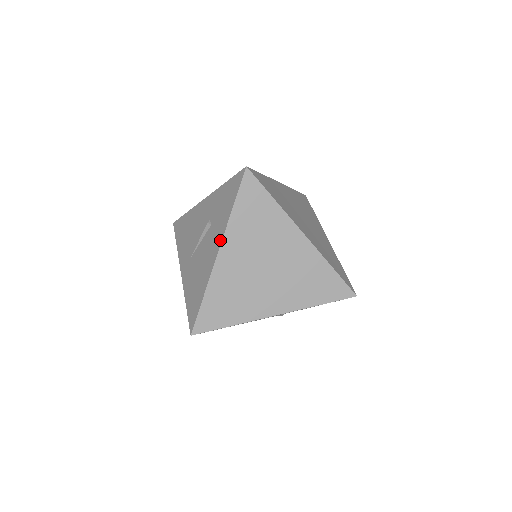
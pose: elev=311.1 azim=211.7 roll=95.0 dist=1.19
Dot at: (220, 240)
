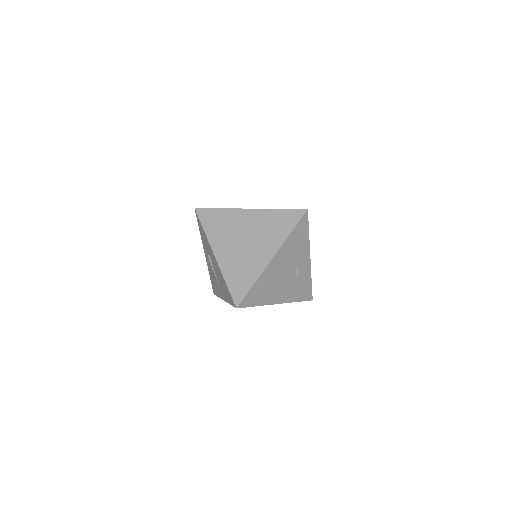
Dot at: (211, 250)
